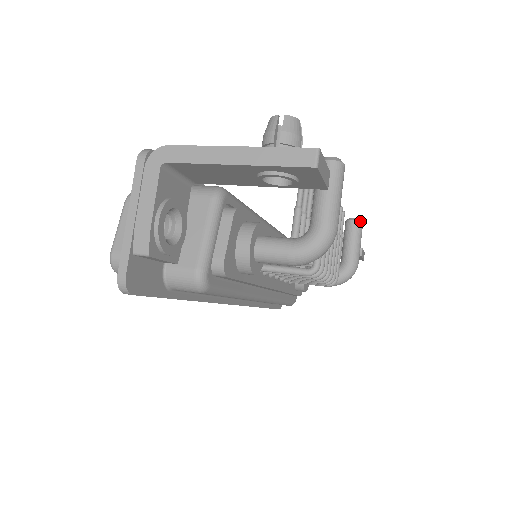
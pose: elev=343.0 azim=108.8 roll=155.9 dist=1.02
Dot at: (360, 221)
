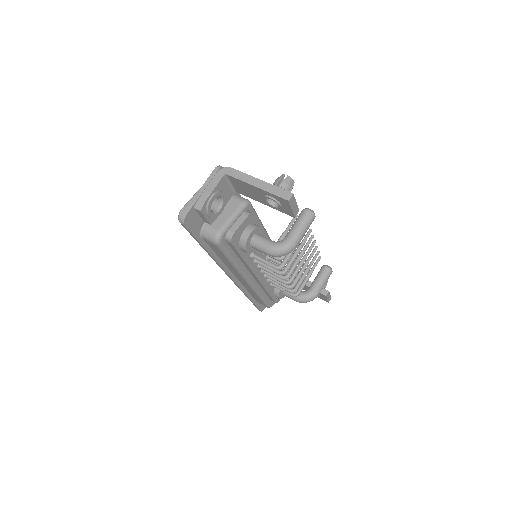
Dot at: (331, 269)
